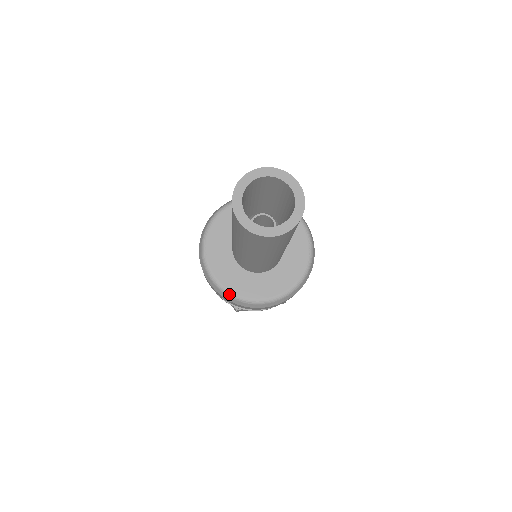
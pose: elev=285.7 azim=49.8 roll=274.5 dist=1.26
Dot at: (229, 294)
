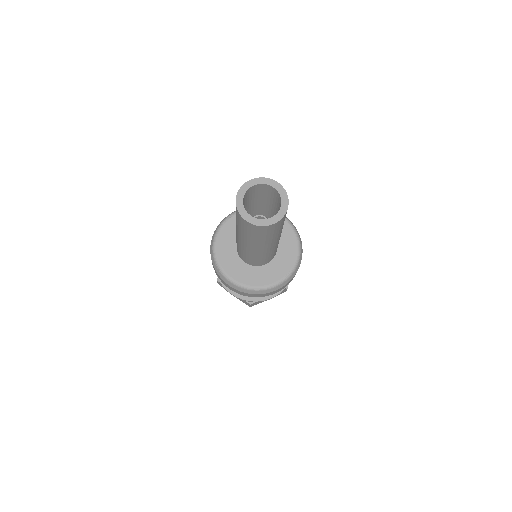
Dot at: (214, 256)
